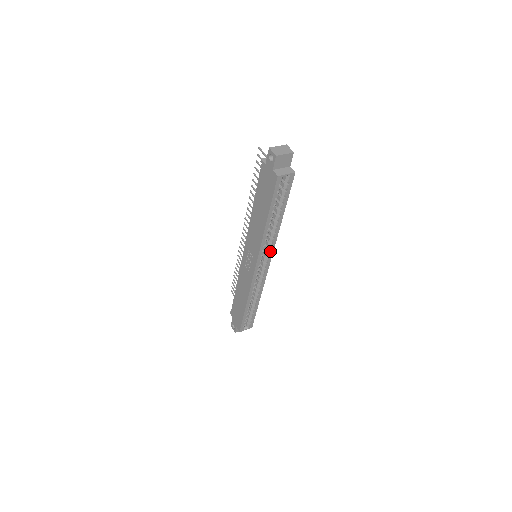
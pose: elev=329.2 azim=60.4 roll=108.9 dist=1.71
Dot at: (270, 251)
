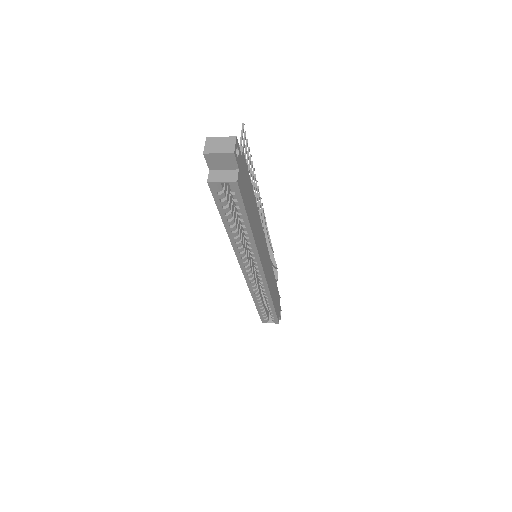
Dot at: (255, 260)
